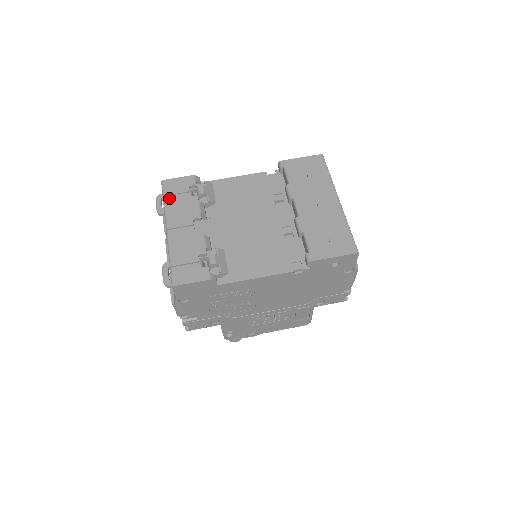
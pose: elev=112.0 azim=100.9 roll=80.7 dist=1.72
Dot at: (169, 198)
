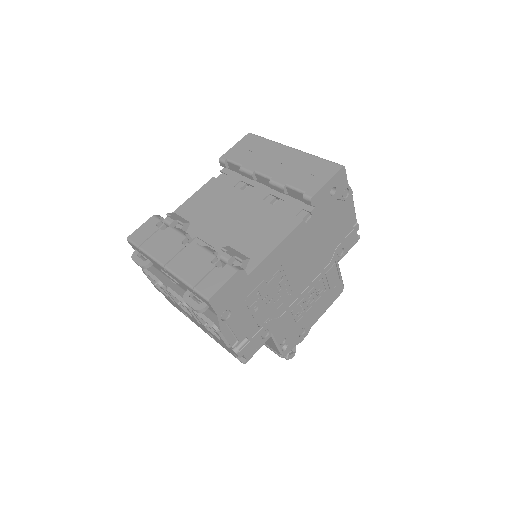
Dot at: (145, 245)
